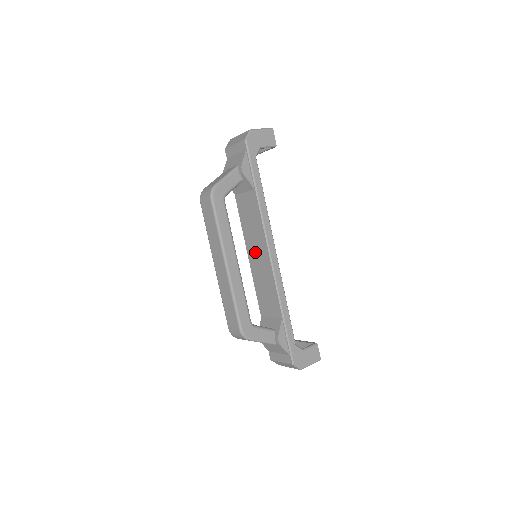
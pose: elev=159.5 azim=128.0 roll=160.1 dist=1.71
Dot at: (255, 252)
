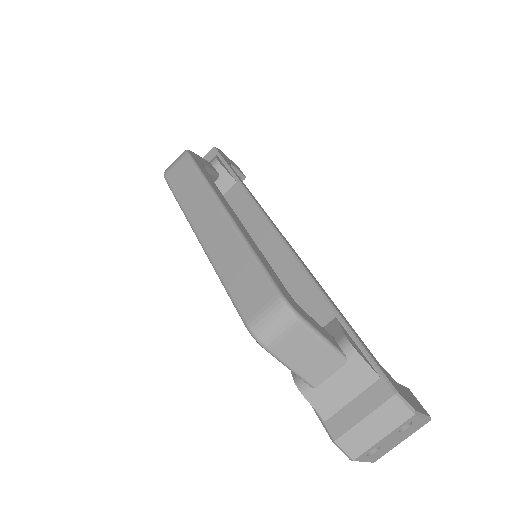
Dot at: occluded
